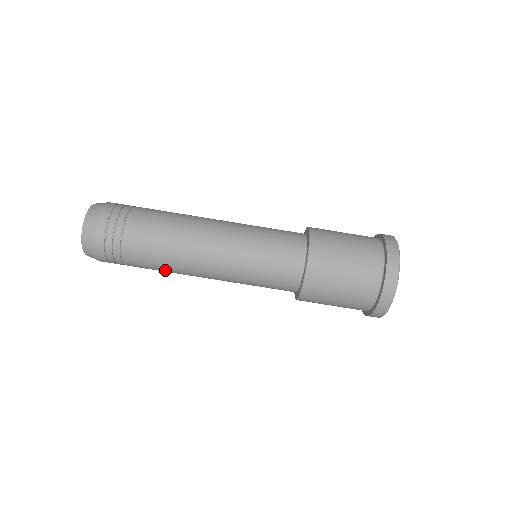
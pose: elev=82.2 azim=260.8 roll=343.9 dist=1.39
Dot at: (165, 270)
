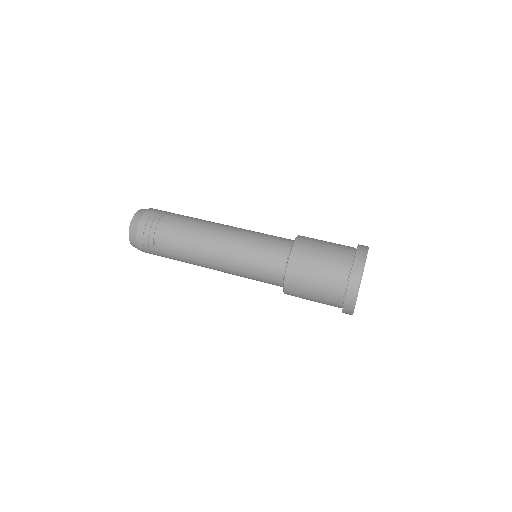
Dot at: (184, 248)
